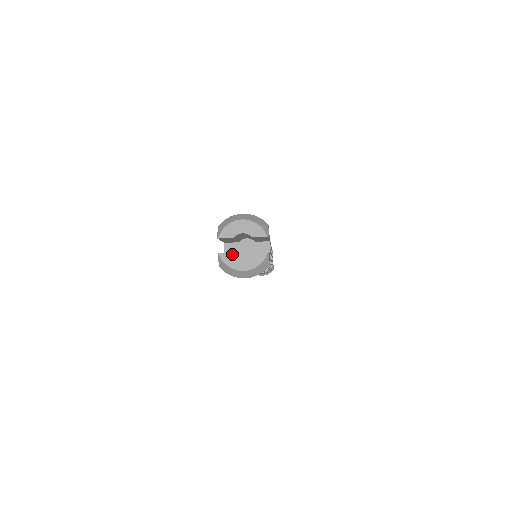
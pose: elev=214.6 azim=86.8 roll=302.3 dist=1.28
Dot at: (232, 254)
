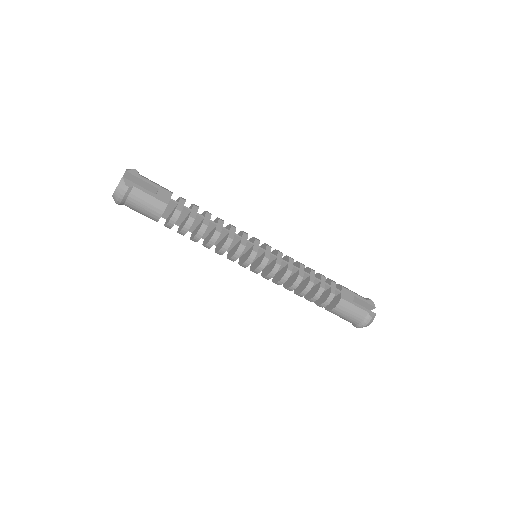
Dot at: occluded
